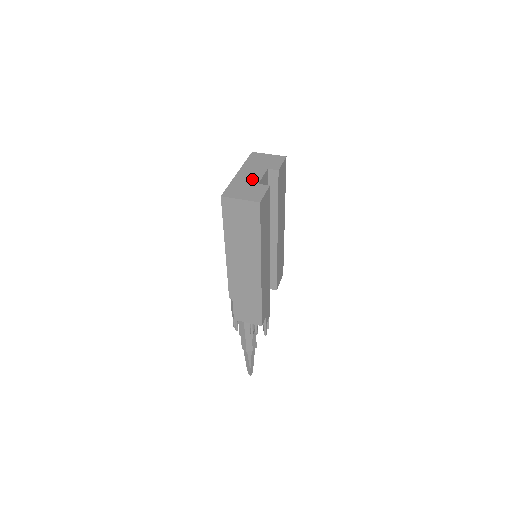
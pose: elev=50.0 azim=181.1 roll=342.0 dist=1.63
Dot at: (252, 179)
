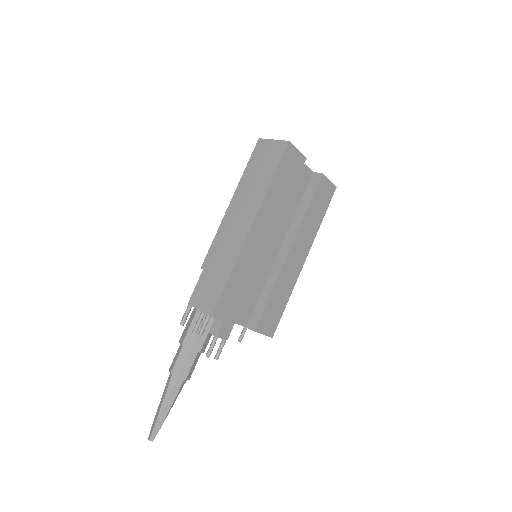
Dot at: occluded
